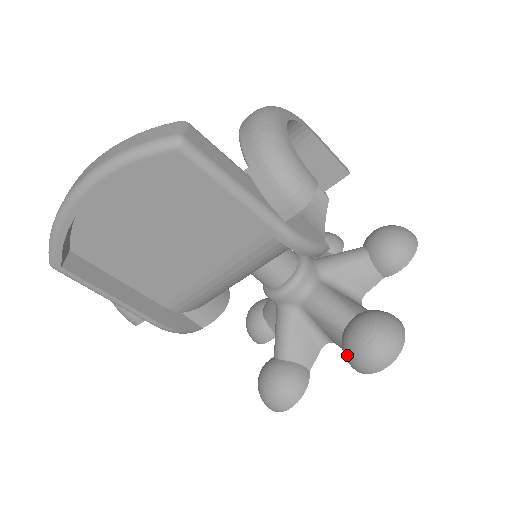
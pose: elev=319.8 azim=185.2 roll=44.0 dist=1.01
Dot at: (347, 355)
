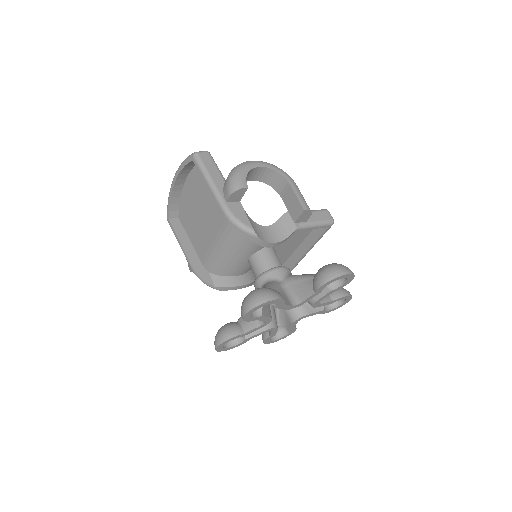
Dot at: occluded
